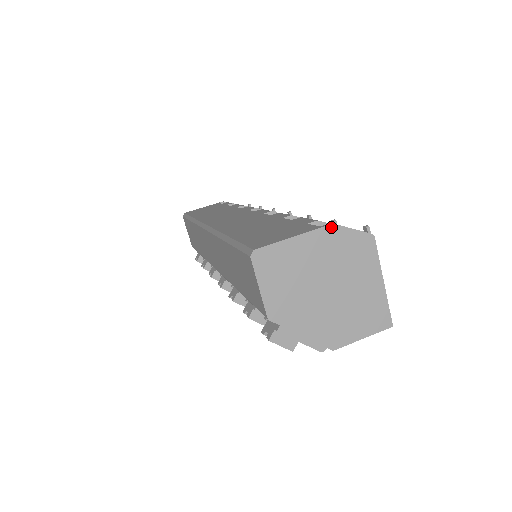
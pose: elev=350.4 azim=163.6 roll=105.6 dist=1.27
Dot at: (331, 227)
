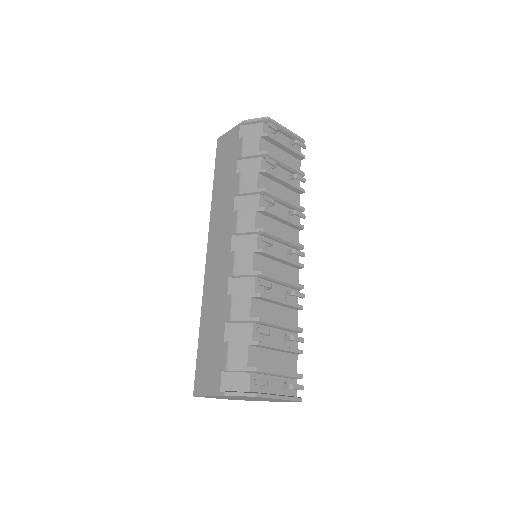
Dot at: occluded
